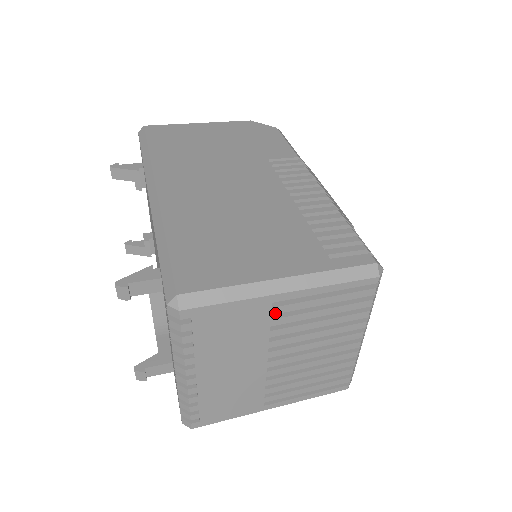
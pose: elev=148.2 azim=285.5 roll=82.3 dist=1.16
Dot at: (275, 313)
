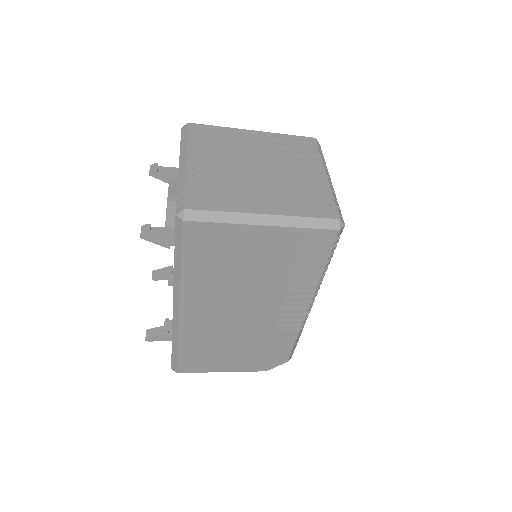
Dot at: (249, 139)
